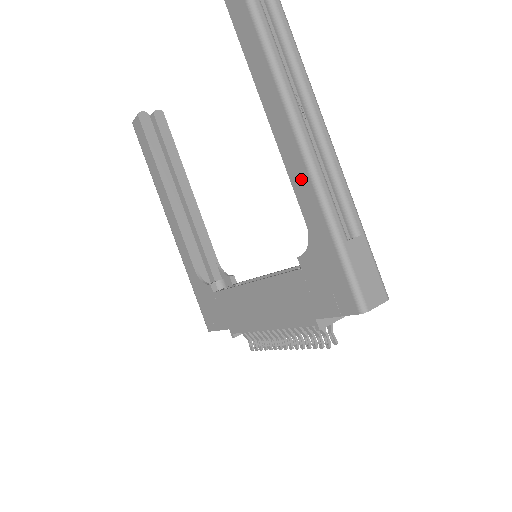
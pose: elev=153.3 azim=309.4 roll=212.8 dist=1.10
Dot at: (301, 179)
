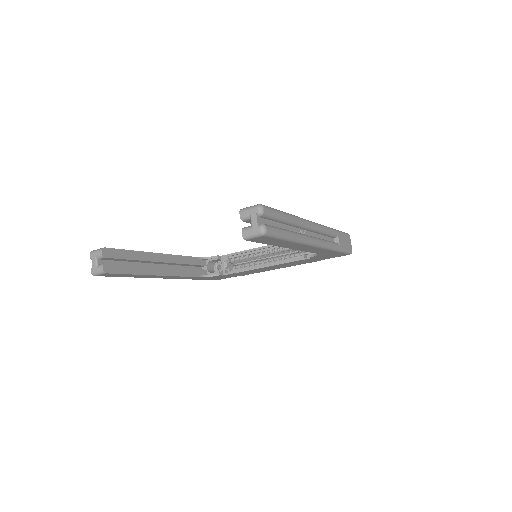
Dot at: (316, 250)
